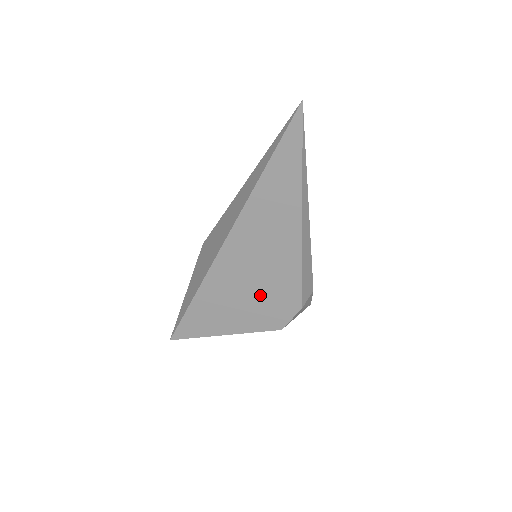
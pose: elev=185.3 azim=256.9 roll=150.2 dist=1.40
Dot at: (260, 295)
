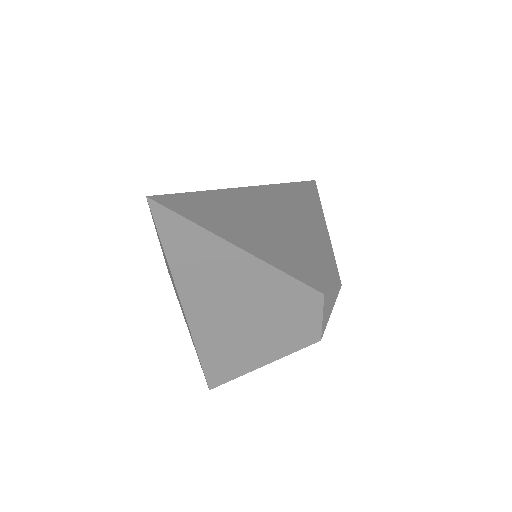
Dot at: (295, 243)
